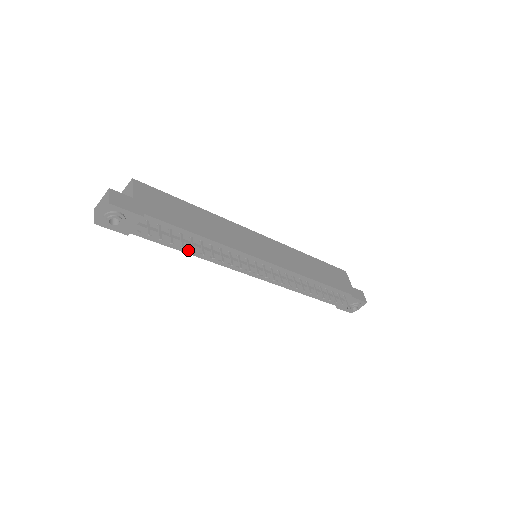
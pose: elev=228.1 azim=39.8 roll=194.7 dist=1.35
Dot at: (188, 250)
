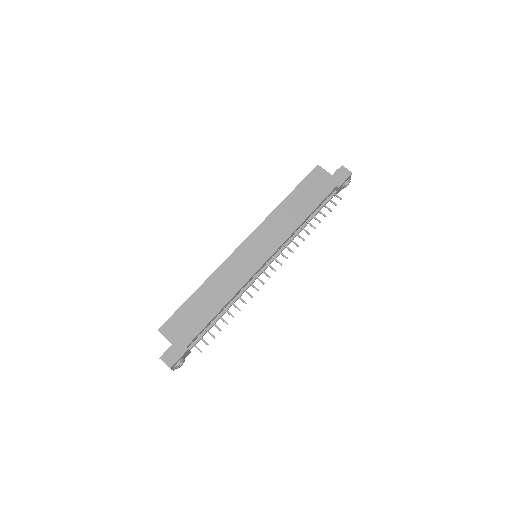
Dot at: occluded
